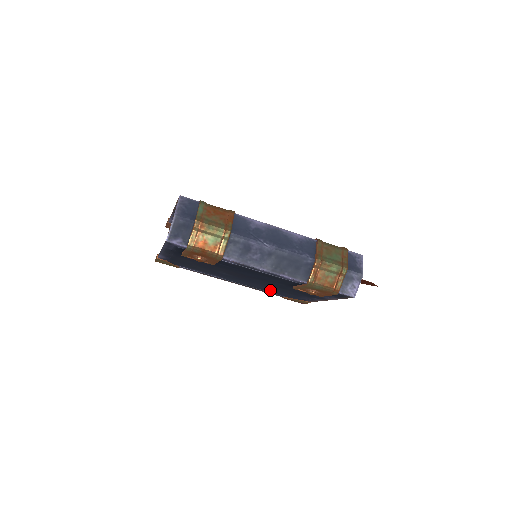
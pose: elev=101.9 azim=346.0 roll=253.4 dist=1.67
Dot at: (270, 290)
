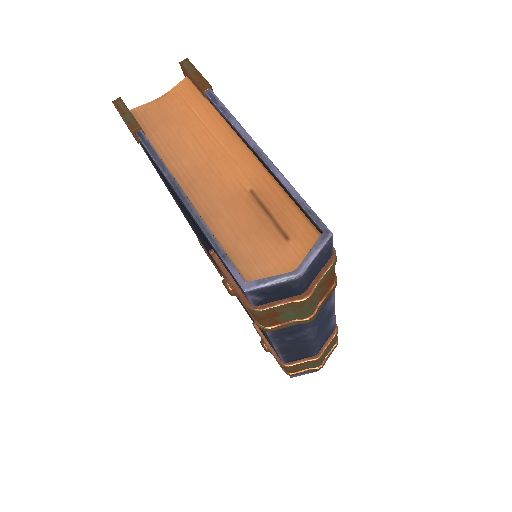
Dot at: occluded
